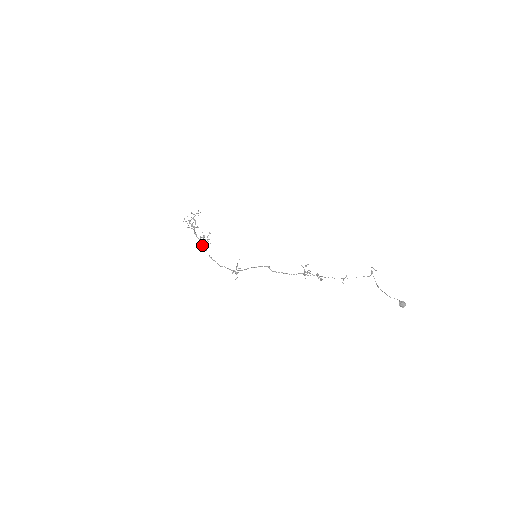
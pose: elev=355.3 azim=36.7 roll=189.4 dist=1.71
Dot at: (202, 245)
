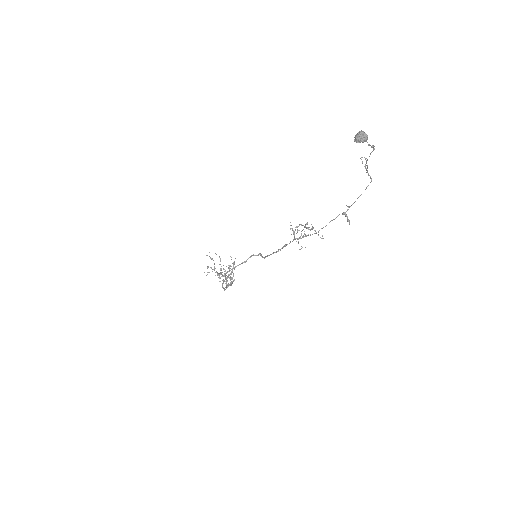
Dot at: (227, 287)
